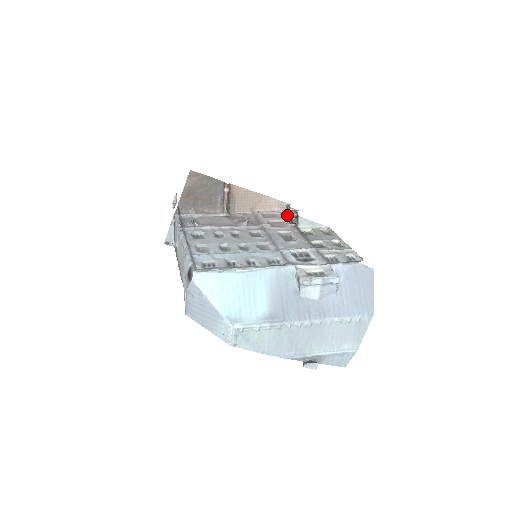
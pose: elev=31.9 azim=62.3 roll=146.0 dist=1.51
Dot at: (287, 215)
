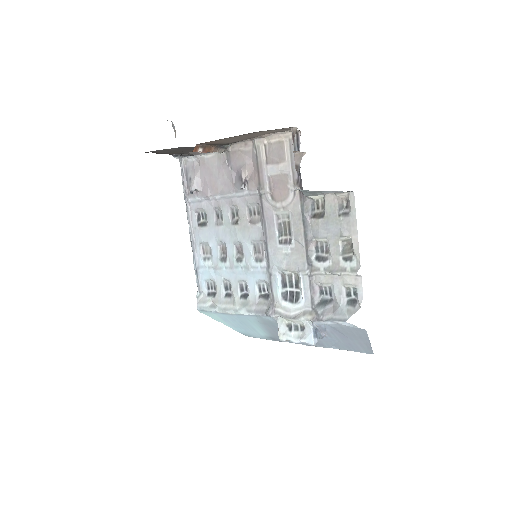
Dot at: (298, 144)
